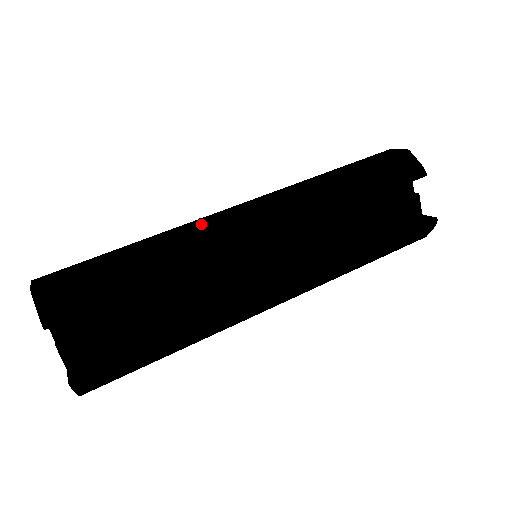
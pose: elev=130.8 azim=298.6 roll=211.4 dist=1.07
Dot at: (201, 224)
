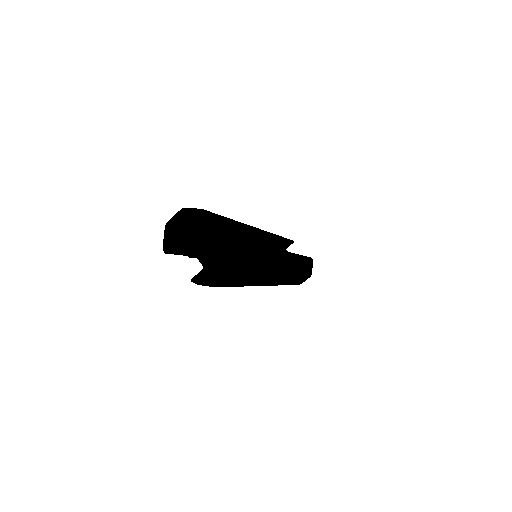
Dot at: occluded
